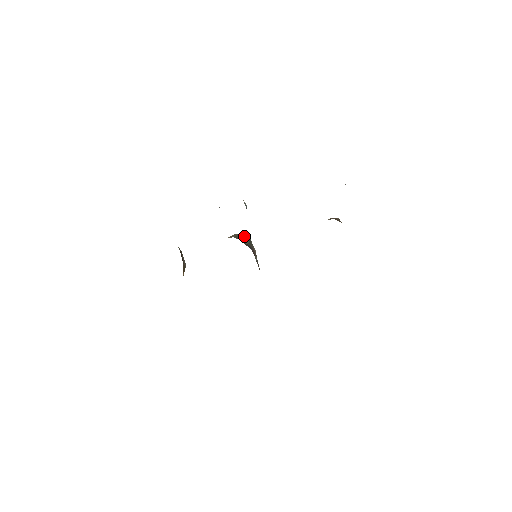
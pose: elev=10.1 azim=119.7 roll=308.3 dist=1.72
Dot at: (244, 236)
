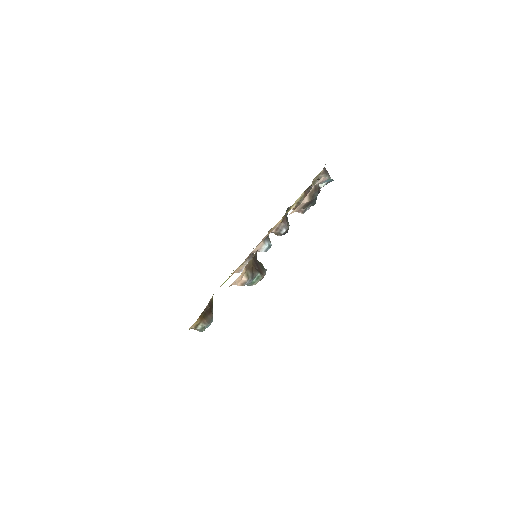
Dot at: occluded
